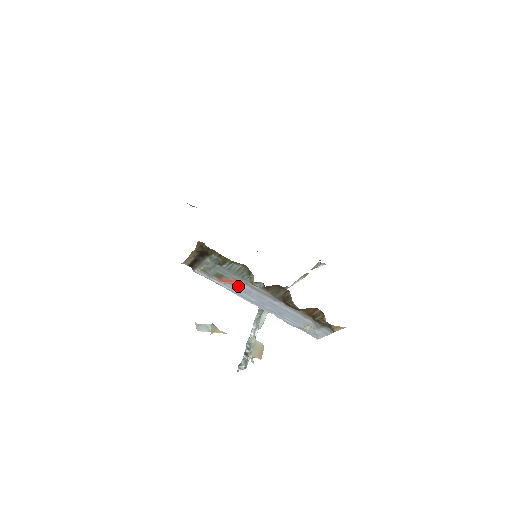
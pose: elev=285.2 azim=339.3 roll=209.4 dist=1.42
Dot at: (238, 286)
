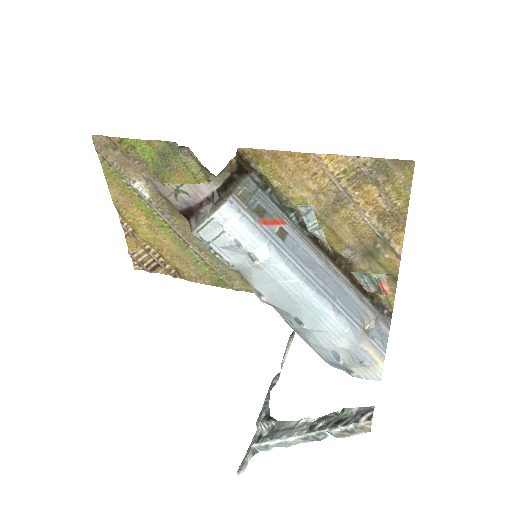
Dot at: (283, 234)
